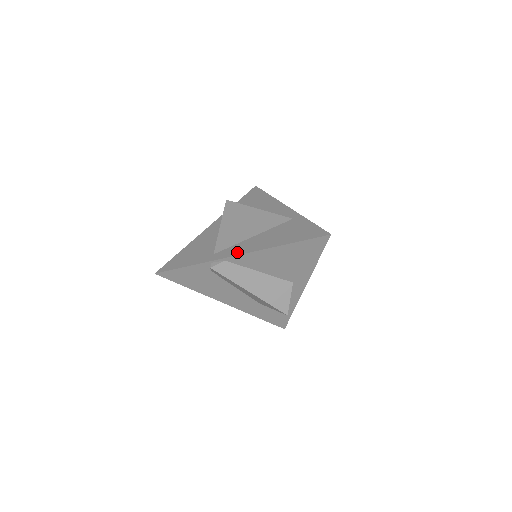
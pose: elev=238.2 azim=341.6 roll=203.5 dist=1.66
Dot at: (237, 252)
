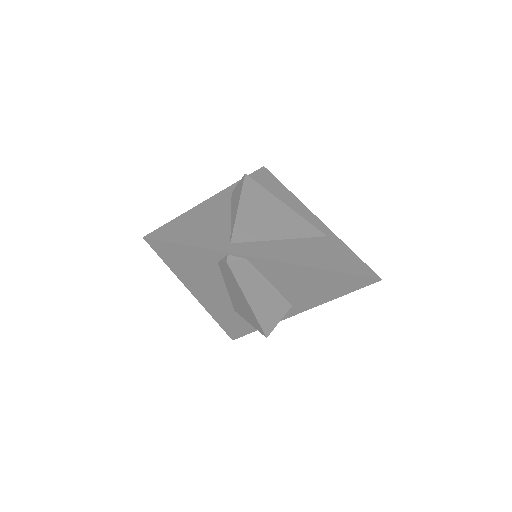
Dot at: (265, 254)
